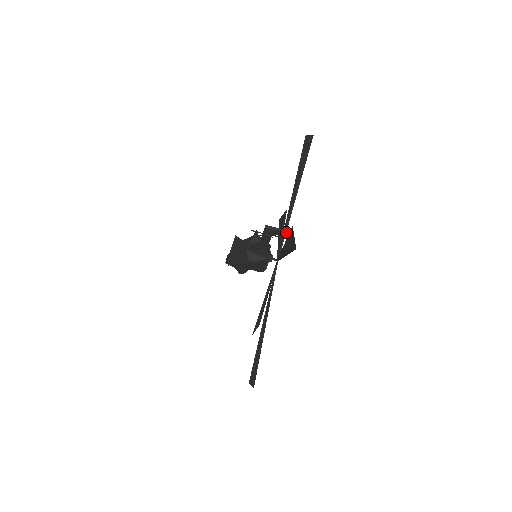
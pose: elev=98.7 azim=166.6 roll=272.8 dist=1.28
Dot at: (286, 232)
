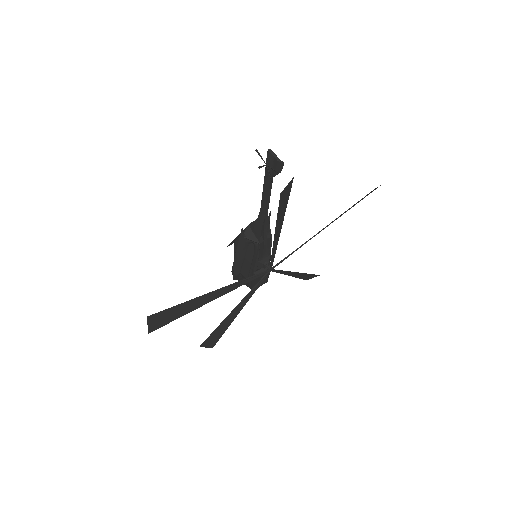
Dot at: (282, 167)
